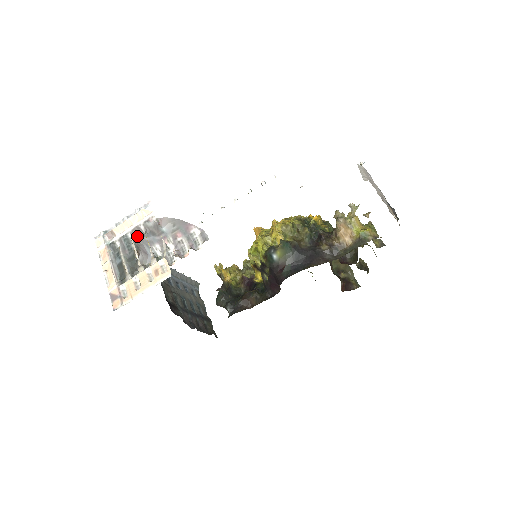
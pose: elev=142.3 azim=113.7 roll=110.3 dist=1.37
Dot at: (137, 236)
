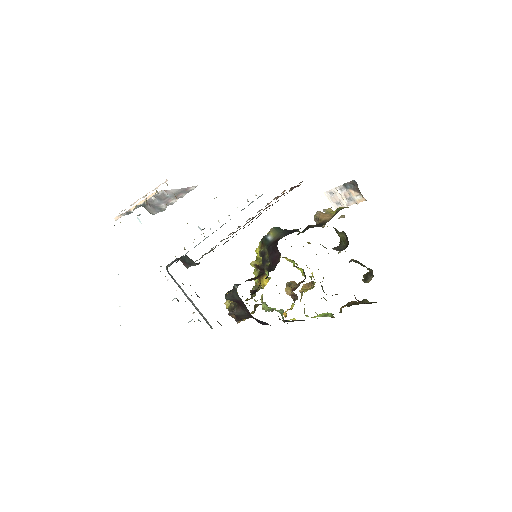
Dot at: (148, 203)
